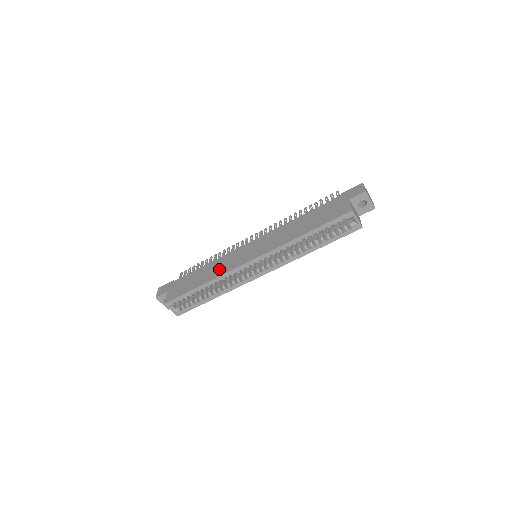
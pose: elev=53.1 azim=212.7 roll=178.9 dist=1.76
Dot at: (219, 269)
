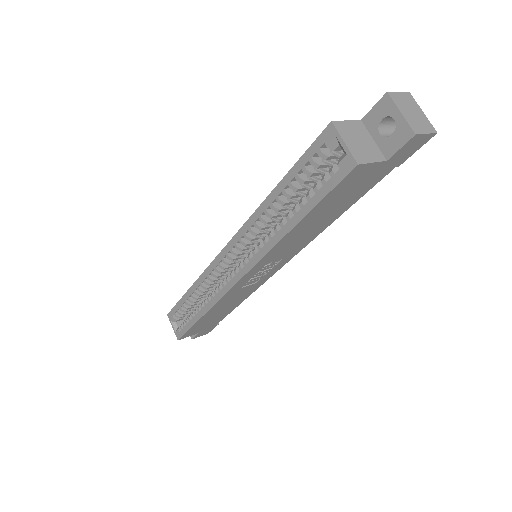
Dot at: occluded
